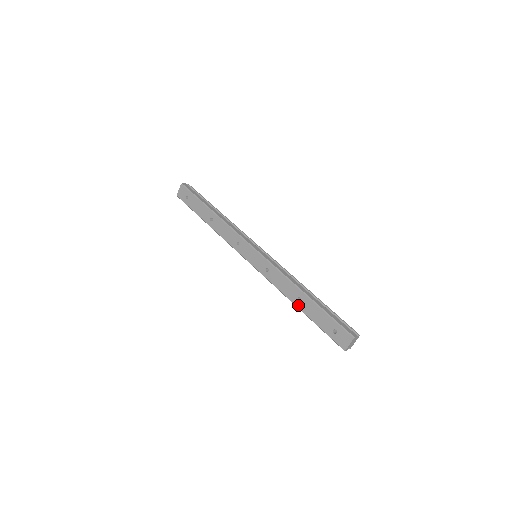
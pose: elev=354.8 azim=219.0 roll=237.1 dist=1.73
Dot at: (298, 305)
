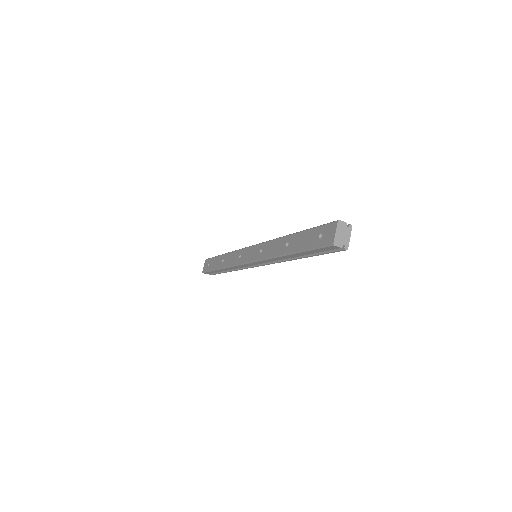
Dot at: (287, 251)
